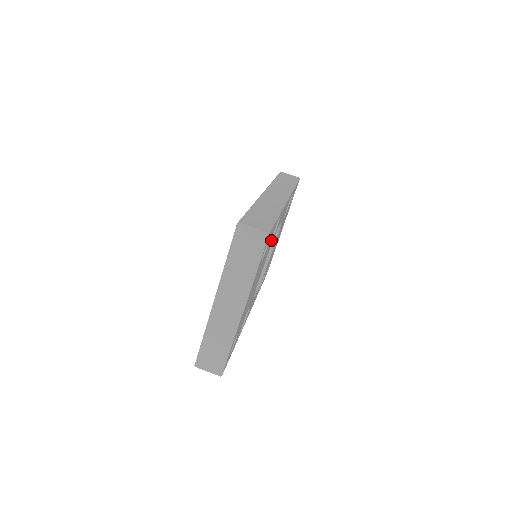
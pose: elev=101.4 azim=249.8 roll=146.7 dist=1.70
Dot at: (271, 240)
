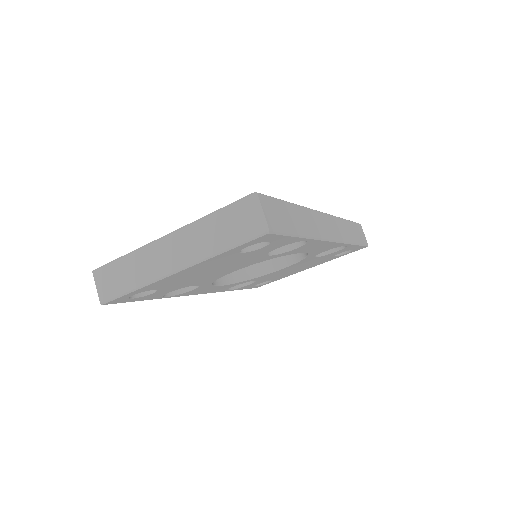
Dot at: (277, 253)
